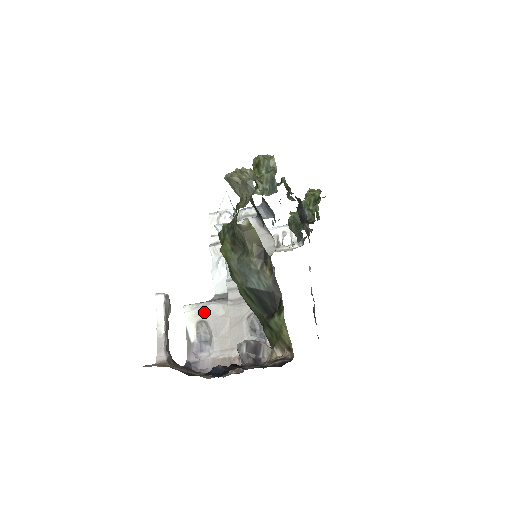
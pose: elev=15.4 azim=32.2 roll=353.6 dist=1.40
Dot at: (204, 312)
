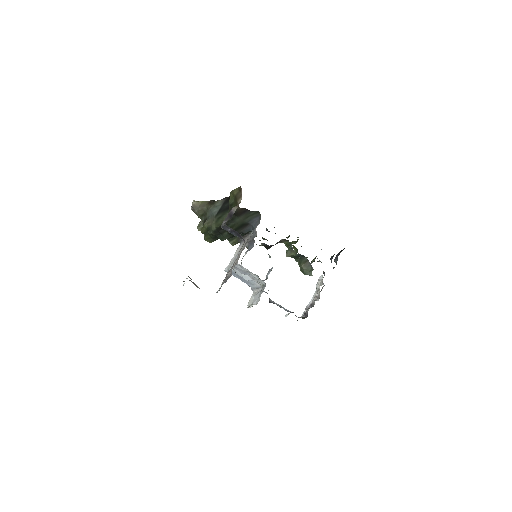
Dot at: occluded
